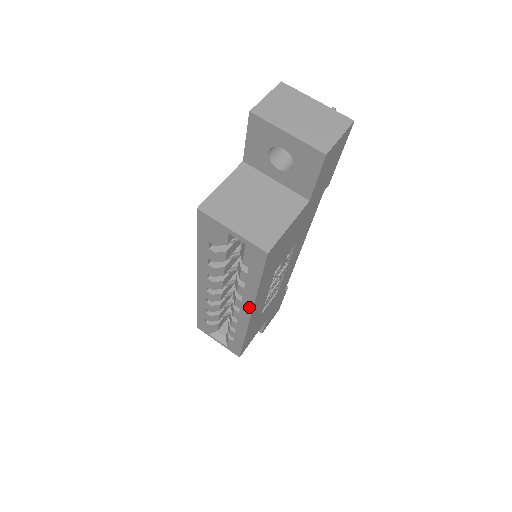
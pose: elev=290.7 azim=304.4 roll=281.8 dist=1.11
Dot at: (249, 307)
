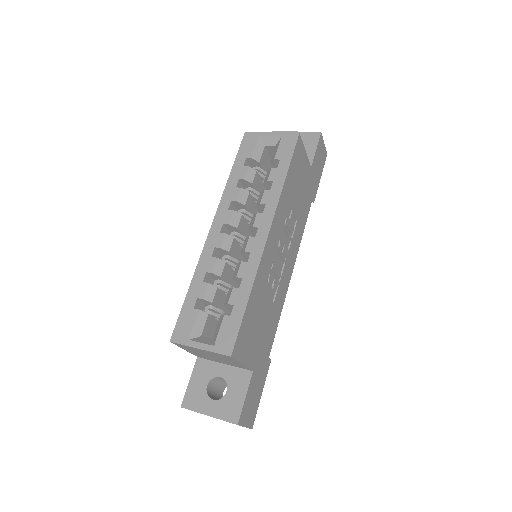
Dot at: (271, 215)
